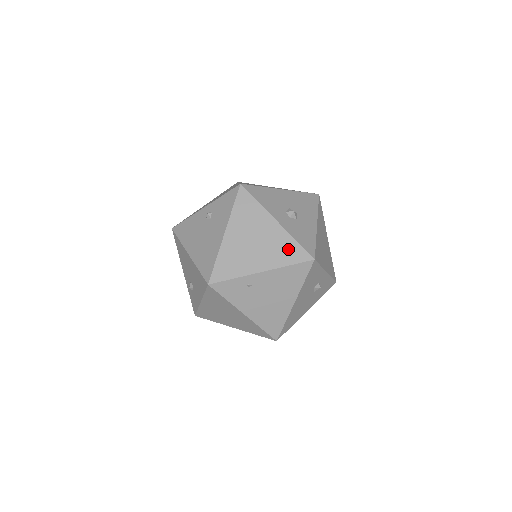
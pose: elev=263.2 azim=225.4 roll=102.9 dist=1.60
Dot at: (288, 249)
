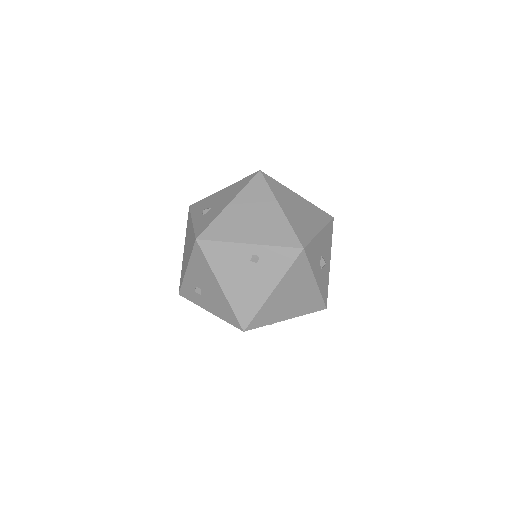
Dot at: (313, 302)
